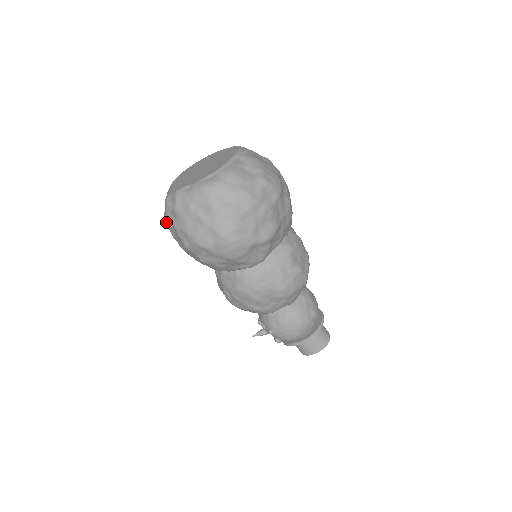
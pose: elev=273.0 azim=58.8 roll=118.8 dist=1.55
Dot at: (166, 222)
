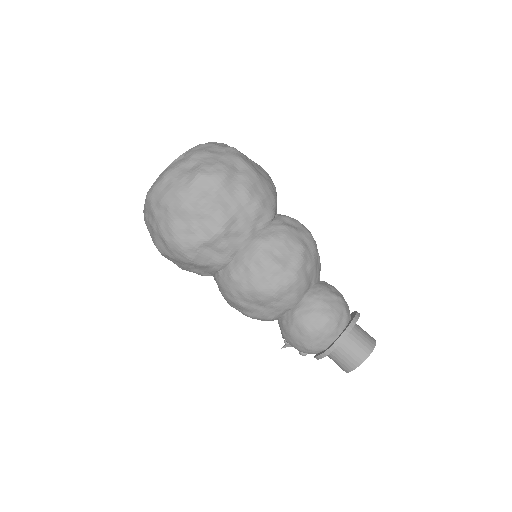
Dot at: occluded
